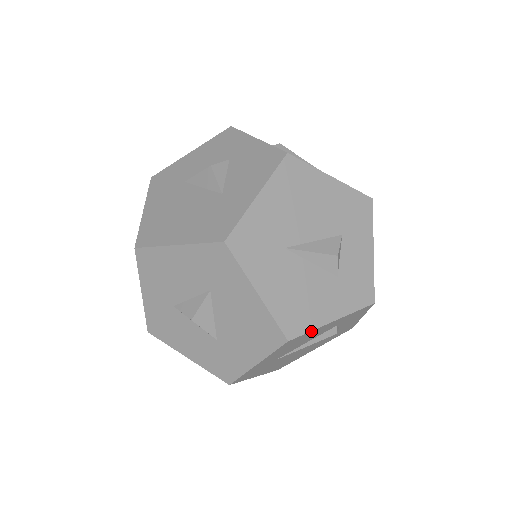
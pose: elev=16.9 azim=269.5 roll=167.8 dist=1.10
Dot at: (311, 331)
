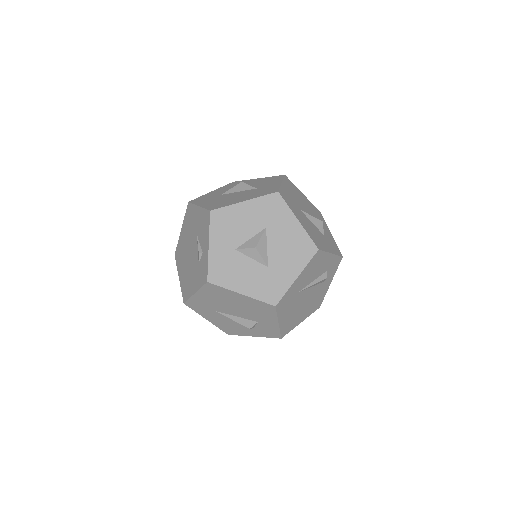
Dot at: (325, 252)
